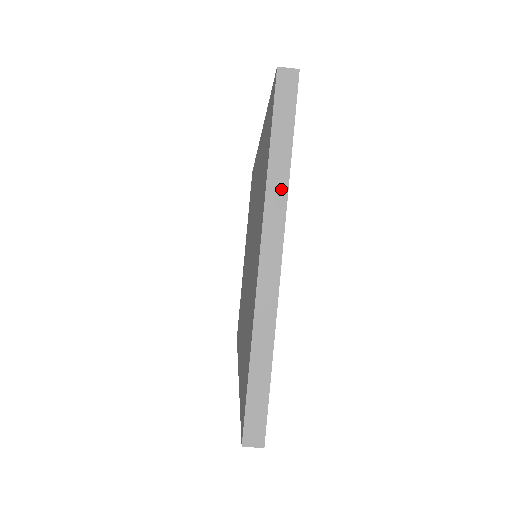
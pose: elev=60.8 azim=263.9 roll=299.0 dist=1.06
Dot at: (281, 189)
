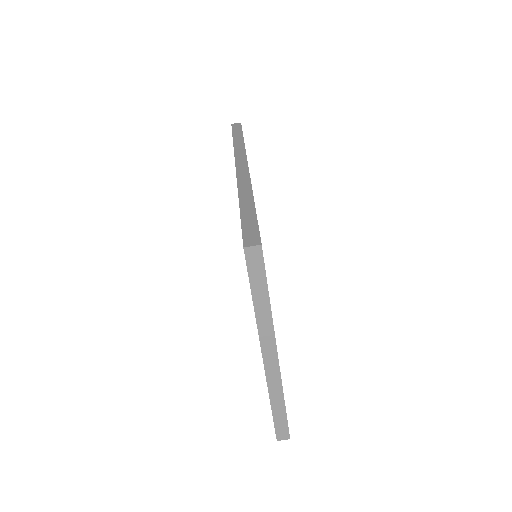
Dot at: (267, 321)
